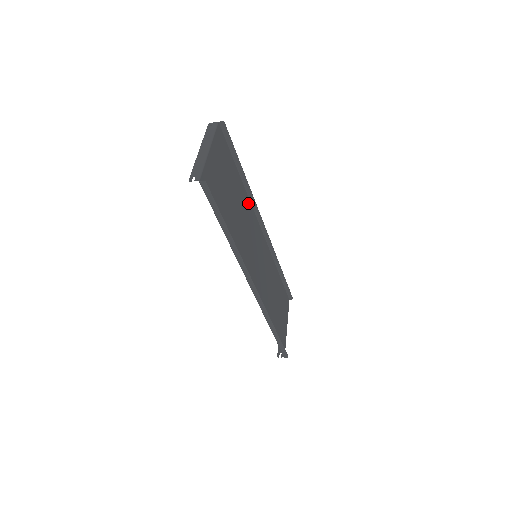
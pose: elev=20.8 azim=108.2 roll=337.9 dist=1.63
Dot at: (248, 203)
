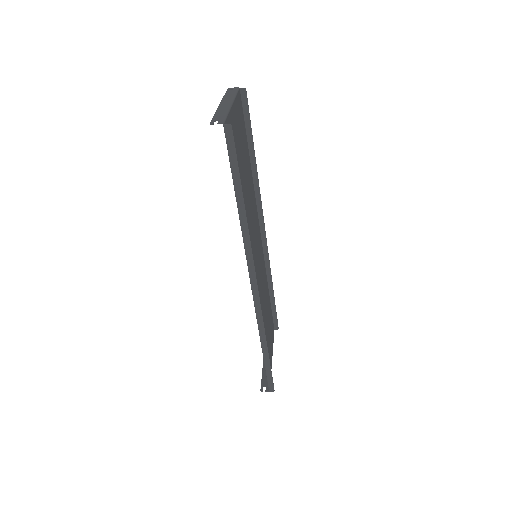
Dot at: (253, 195)
